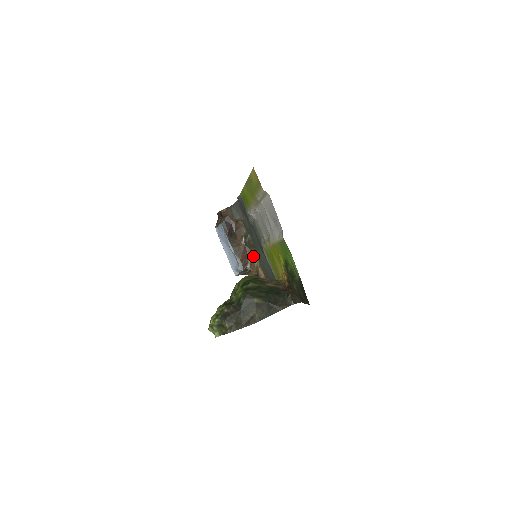
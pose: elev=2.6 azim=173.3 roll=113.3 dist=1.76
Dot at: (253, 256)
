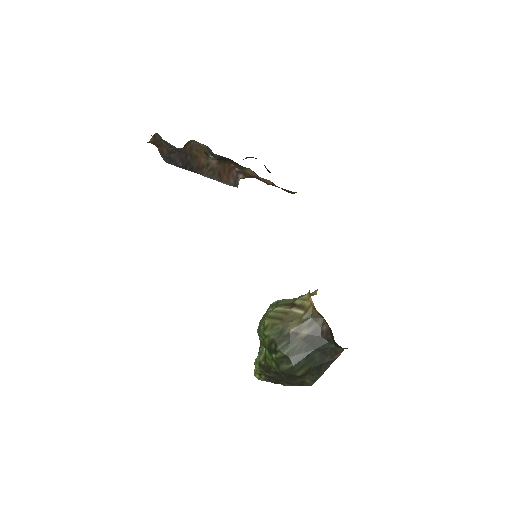
Dot at: (240, 168)
